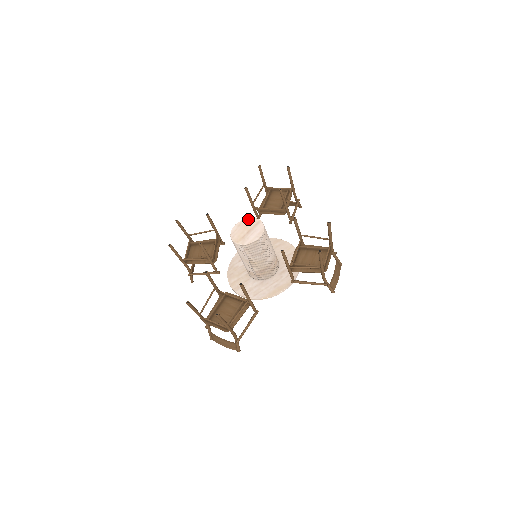
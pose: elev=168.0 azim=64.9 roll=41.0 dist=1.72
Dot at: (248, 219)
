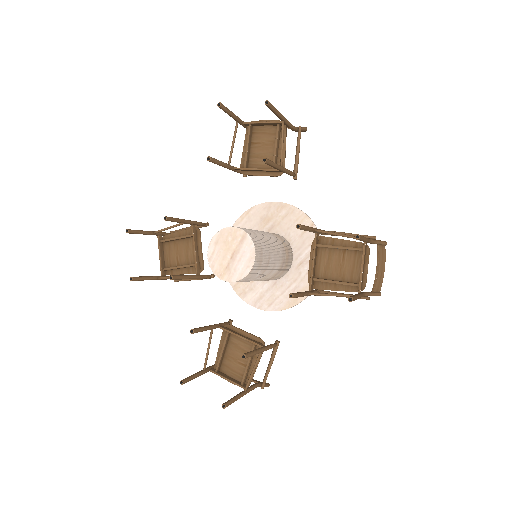
Dot at: (227, 230)
